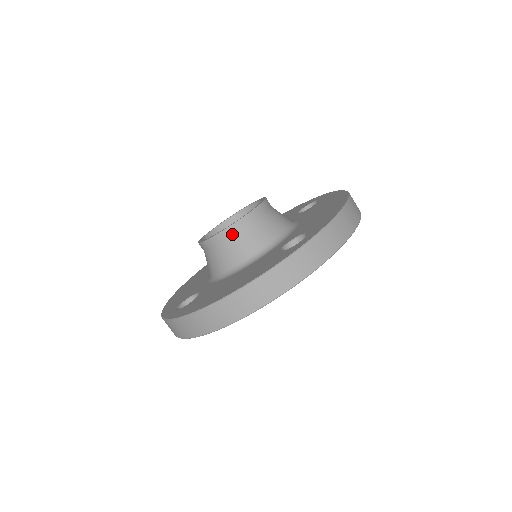
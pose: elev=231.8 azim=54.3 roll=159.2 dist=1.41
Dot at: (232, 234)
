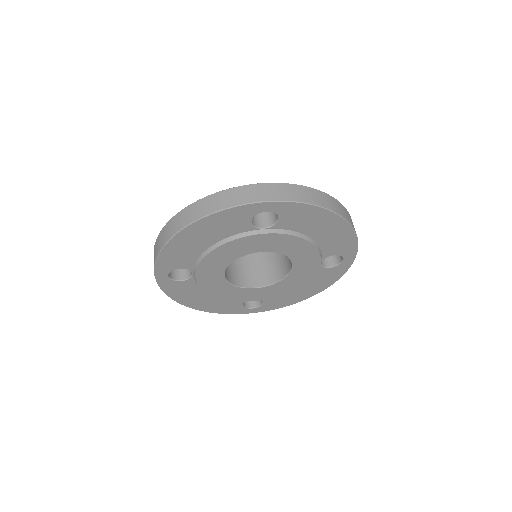
Dot at: occluded
